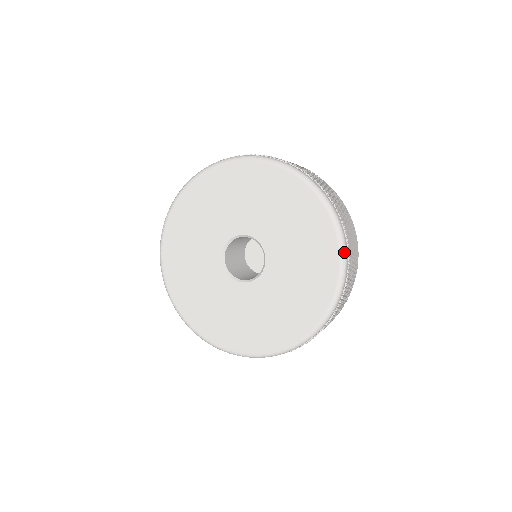
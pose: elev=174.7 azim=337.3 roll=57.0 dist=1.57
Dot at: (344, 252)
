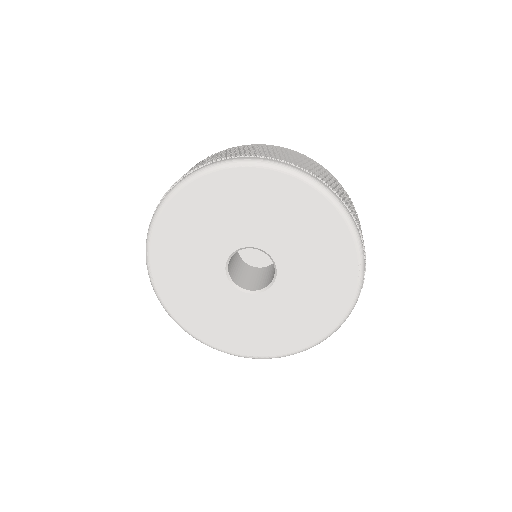
Dot at: (307, 177)
